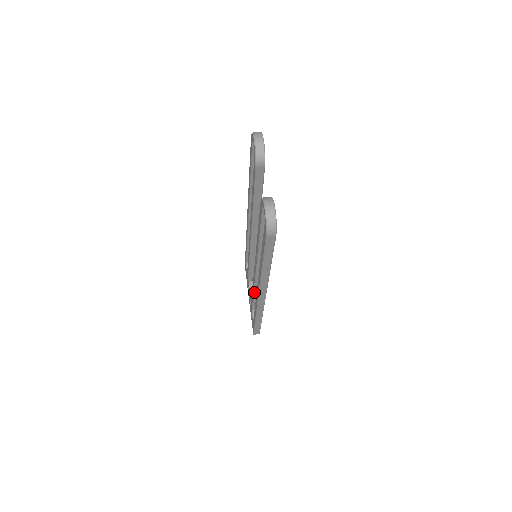
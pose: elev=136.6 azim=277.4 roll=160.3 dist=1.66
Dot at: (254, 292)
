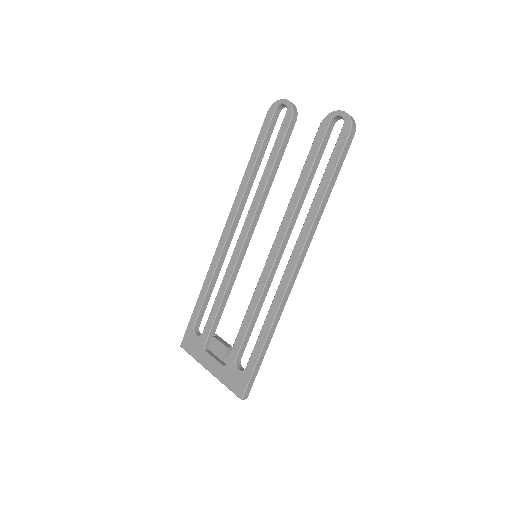
Dot at: (257, 305)
